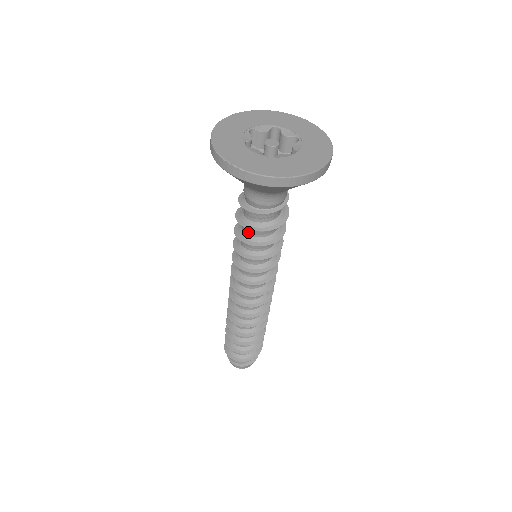
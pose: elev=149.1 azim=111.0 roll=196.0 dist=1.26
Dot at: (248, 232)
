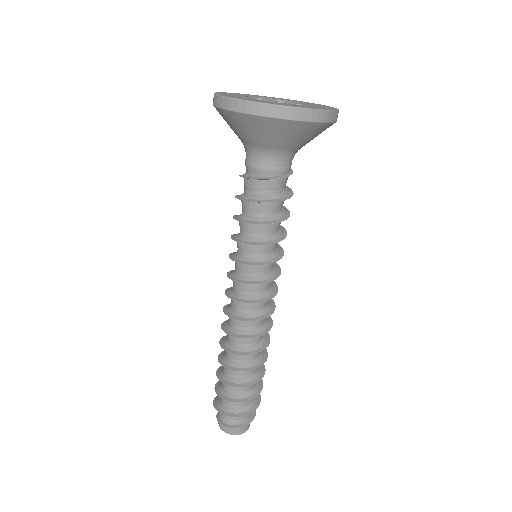
Dot at: (247, 212)
